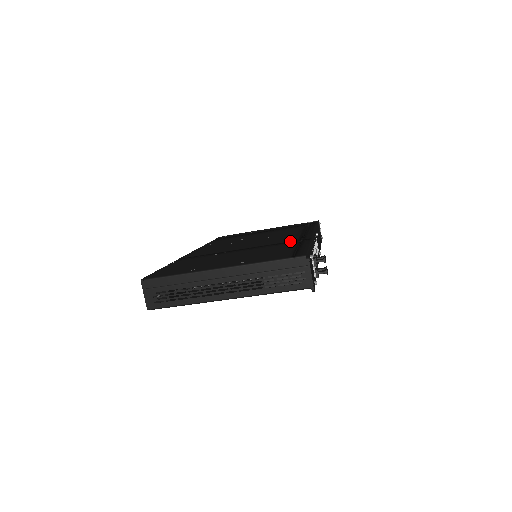
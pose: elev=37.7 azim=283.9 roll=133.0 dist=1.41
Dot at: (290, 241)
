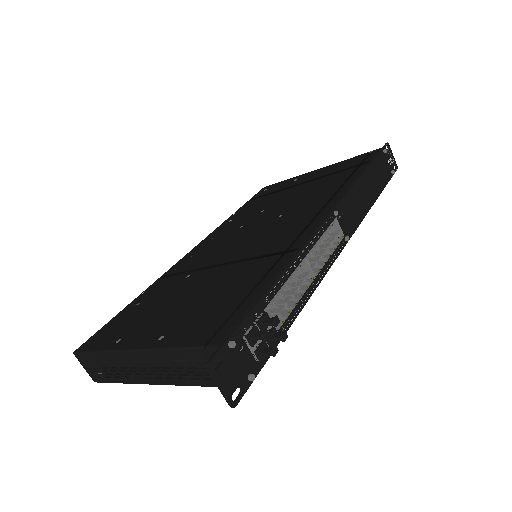
Dot at: (274, 250)
